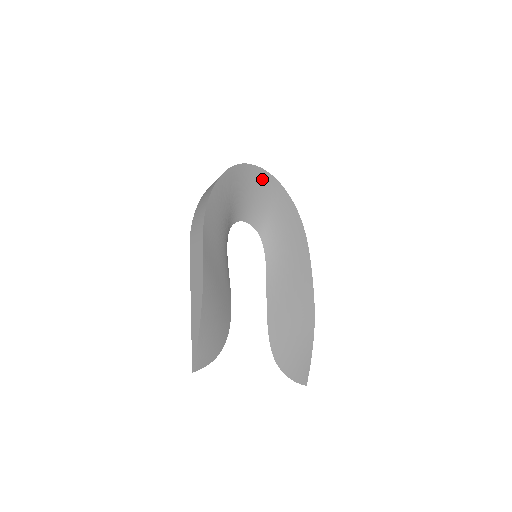
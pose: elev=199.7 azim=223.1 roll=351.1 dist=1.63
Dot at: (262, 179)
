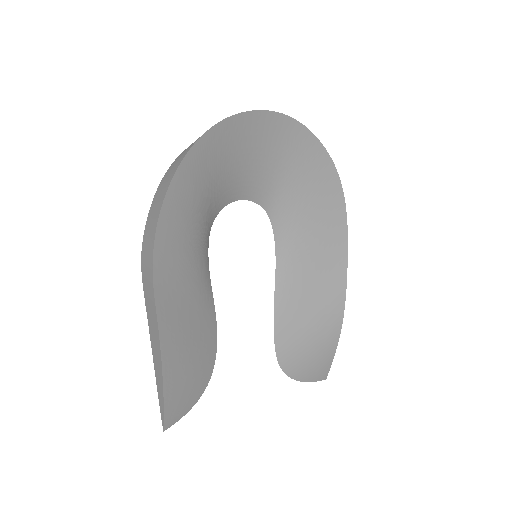
Dot at: (267, 128)
